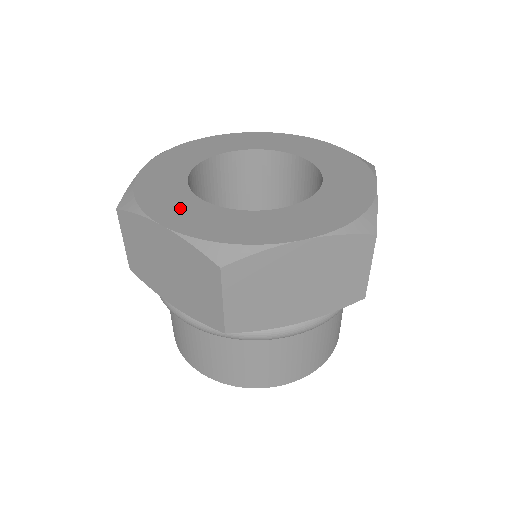
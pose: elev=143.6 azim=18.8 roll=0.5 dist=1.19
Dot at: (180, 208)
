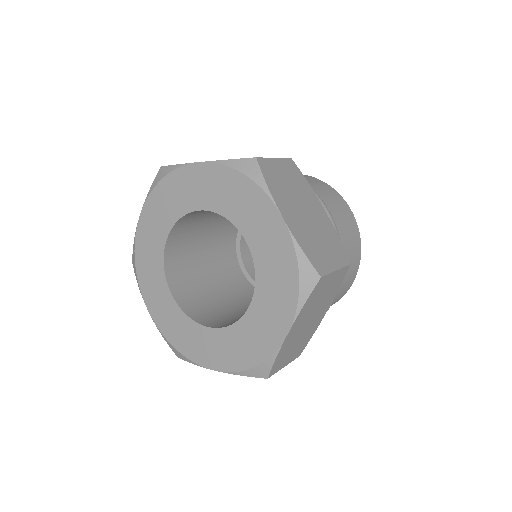
Dot at: (205, 346)
